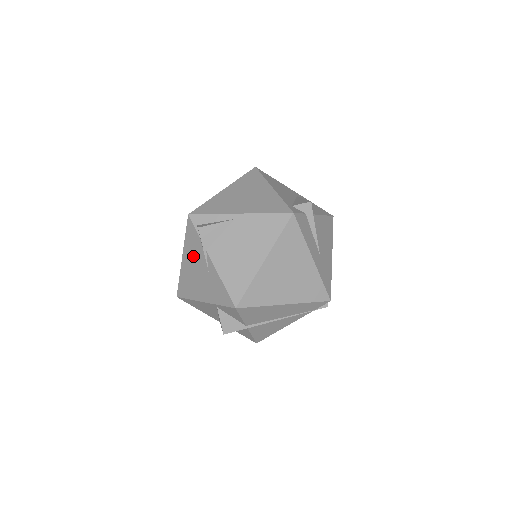
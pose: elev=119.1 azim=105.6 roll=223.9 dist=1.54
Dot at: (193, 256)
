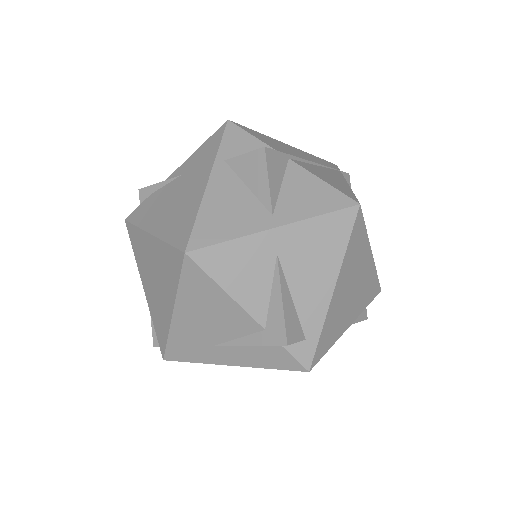
Dot at: (157, 207)
